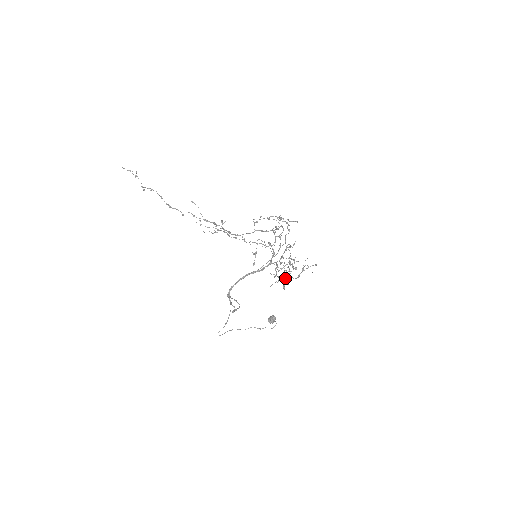
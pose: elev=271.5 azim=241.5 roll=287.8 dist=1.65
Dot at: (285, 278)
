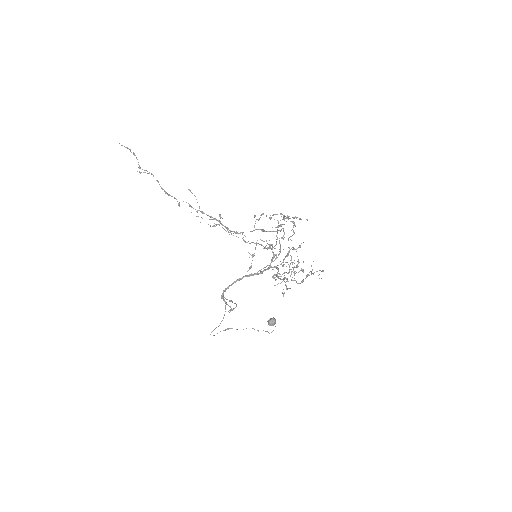
Dot at: (288, 281)
